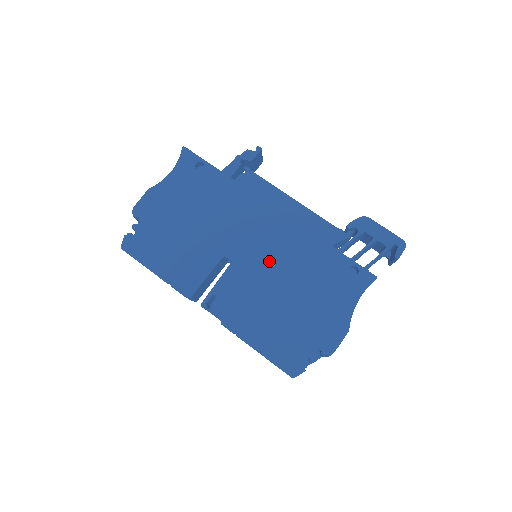
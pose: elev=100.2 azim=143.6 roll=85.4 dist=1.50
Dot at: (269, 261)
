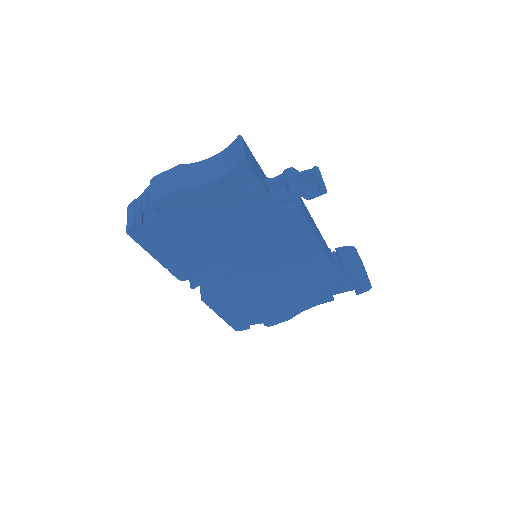
Dot at: (266, 275)
